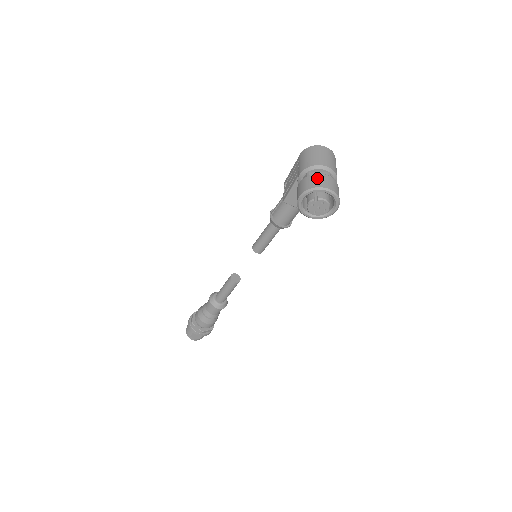
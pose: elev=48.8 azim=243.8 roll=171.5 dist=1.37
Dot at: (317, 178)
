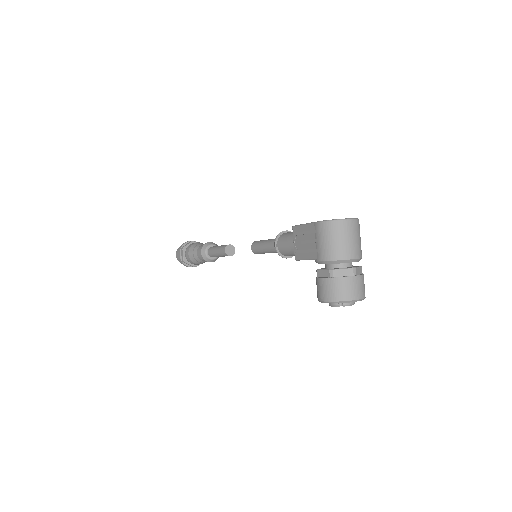
Dot at: (343, 285)
